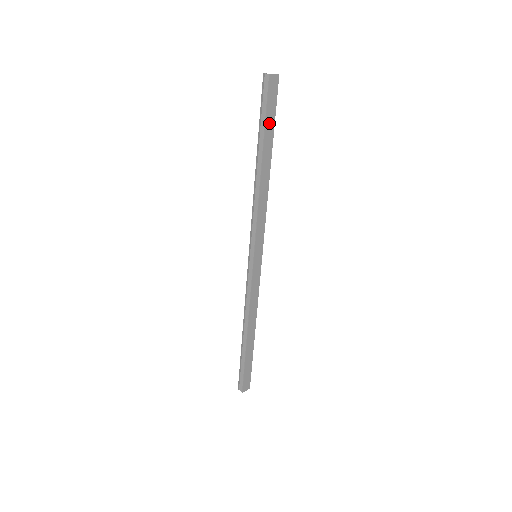
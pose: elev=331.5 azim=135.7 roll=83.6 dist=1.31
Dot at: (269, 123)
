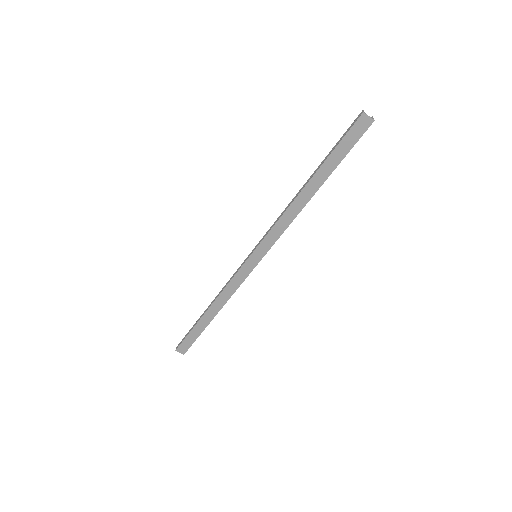
Dot at: (337, 155)
